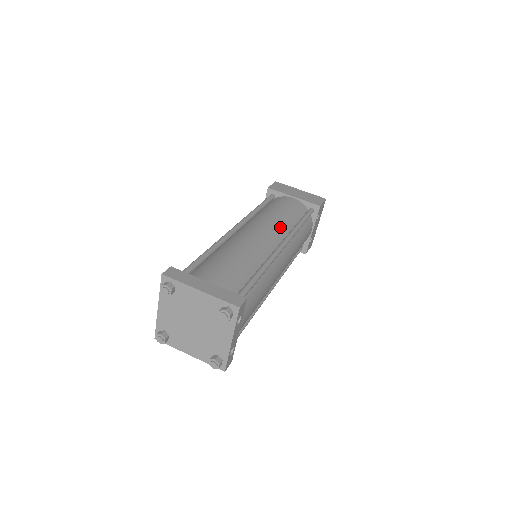
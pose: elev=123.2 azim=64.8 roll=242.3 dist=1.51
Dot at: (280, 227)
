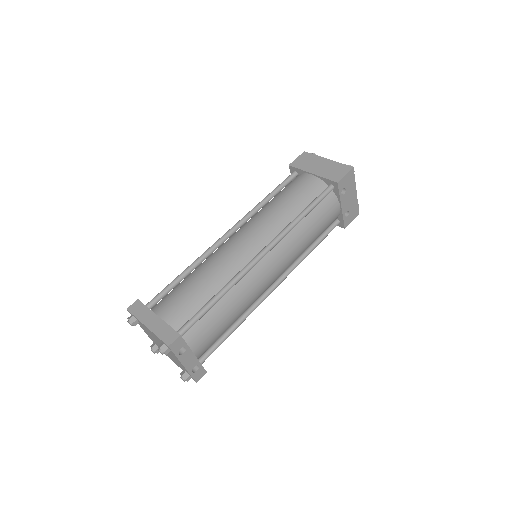
Dot at: (272, 226)
